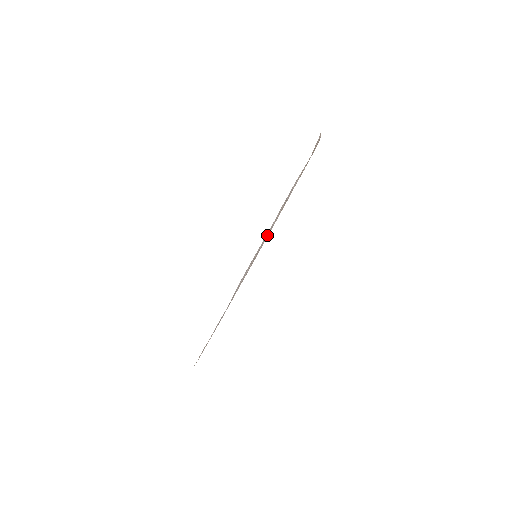
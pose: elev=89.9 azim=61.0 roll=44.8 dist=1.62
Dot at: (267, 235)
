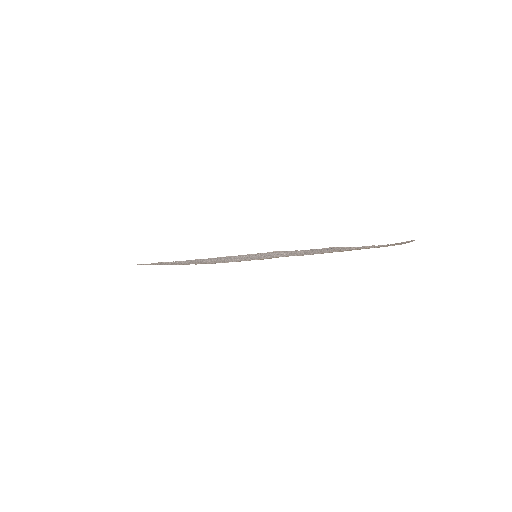
Dot at: occluded
